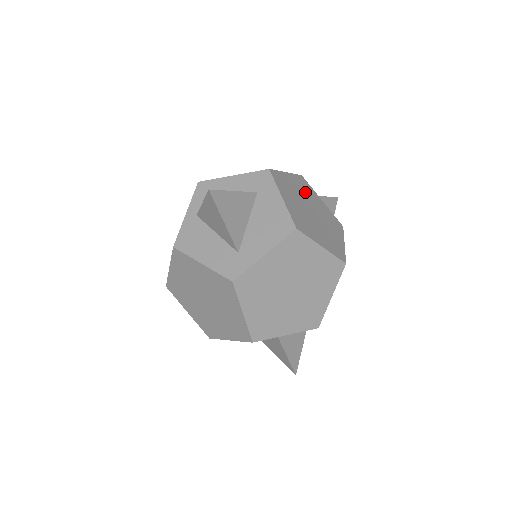
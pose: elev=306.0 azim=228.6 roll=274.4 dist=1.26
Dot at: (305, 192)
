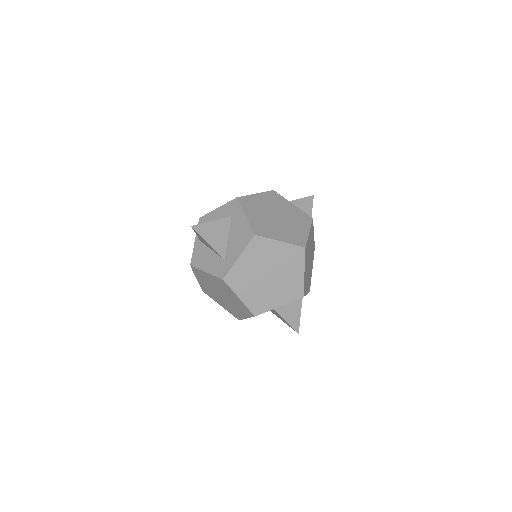
Dot at: (273, 203)
